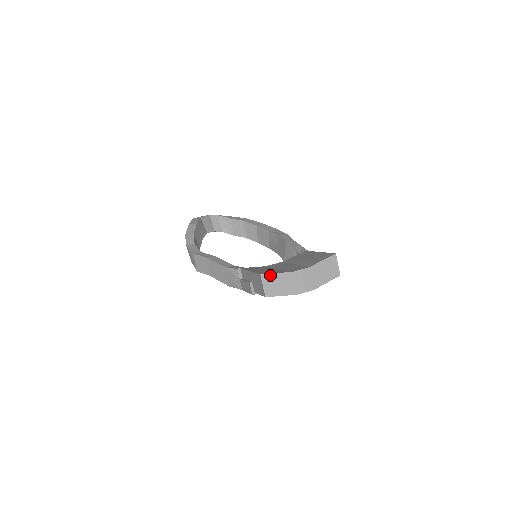
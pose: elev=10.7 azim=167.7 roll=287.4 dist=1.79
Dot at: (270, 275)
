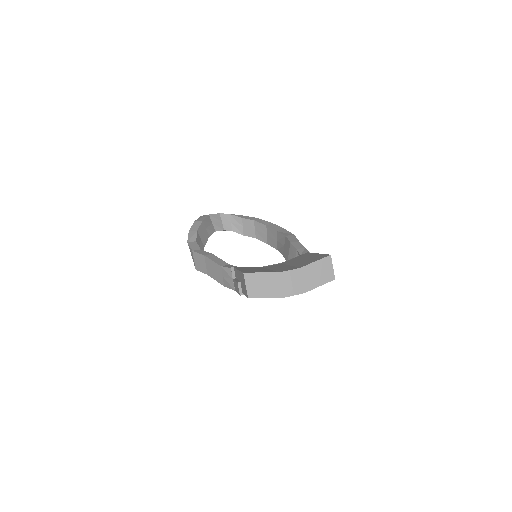
Dot at: (254, 274)
